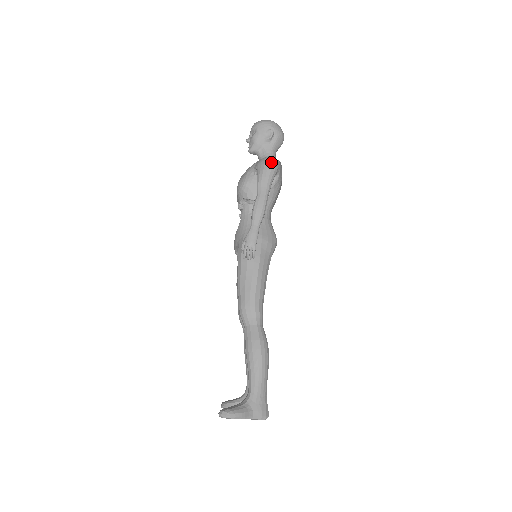
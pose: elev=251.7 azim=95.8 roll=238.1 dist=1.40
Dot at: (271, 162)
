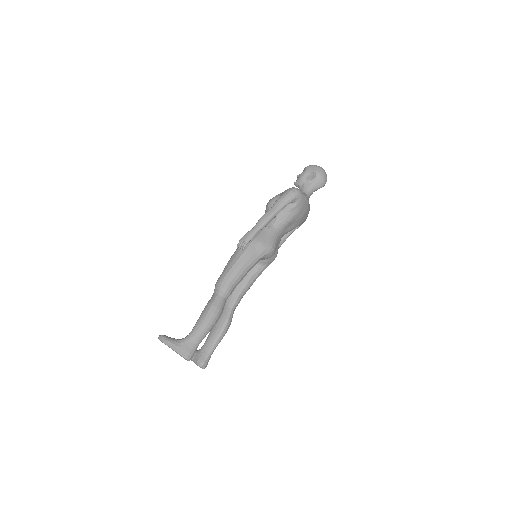
Dot at: (293, 191)
